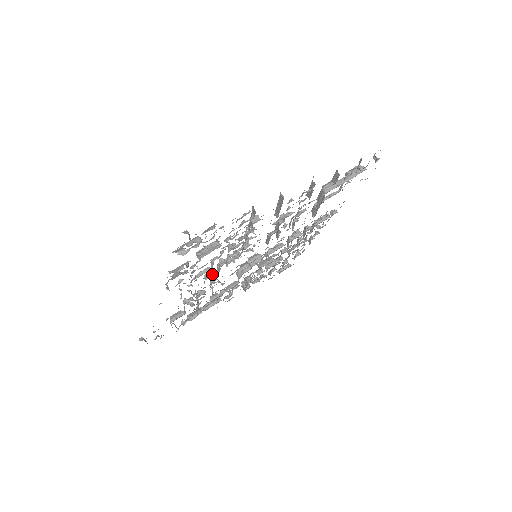
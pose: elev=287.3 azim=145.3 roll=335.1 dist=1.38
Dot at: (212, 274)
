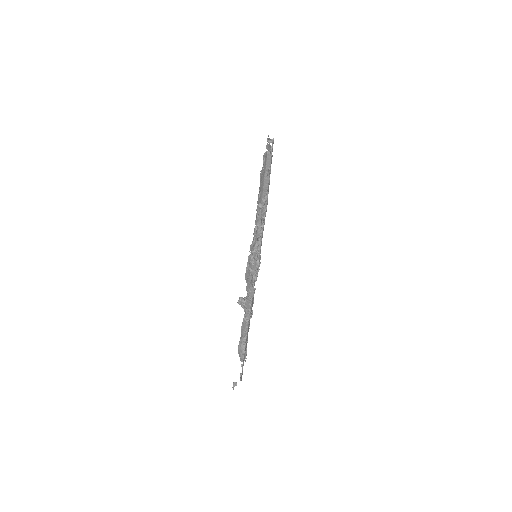
Dot at: occluded
